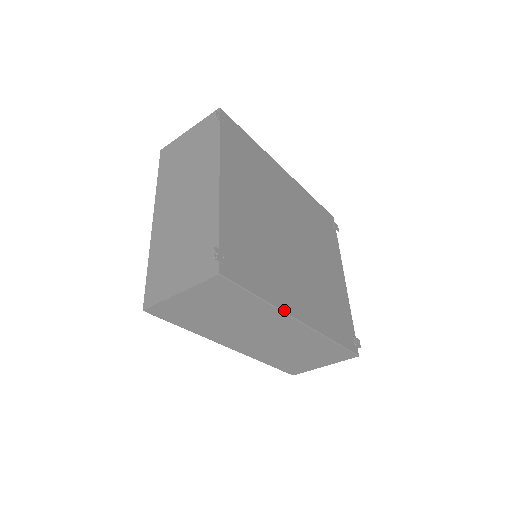
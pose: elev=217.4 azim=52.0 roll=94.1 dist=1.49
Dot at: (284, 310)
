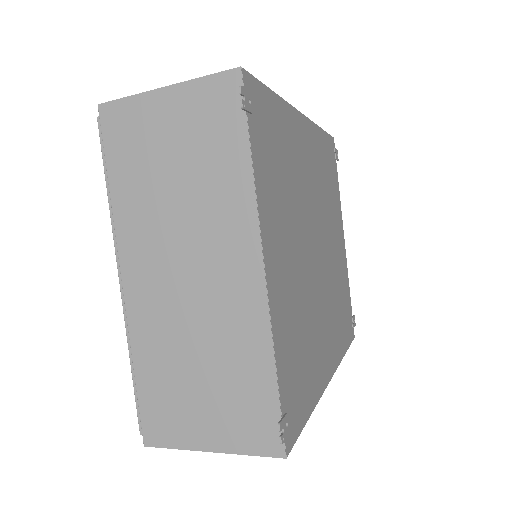
Dot at: (323, 391)
